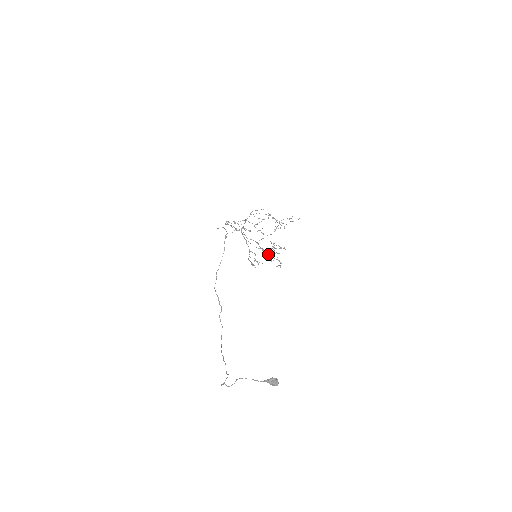
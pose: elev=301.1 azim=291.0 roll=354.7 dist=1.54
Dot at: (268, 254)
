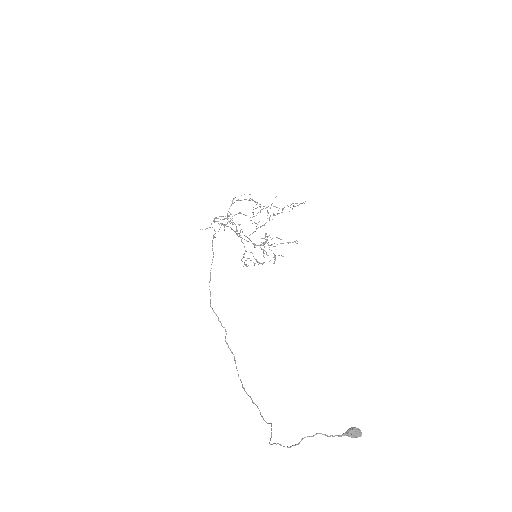
Dot at: (261, 249)
